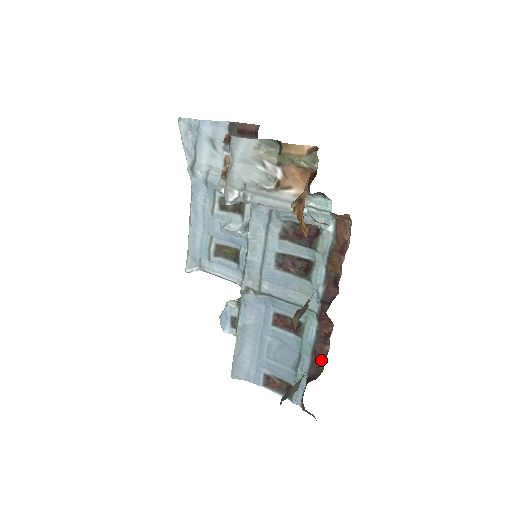
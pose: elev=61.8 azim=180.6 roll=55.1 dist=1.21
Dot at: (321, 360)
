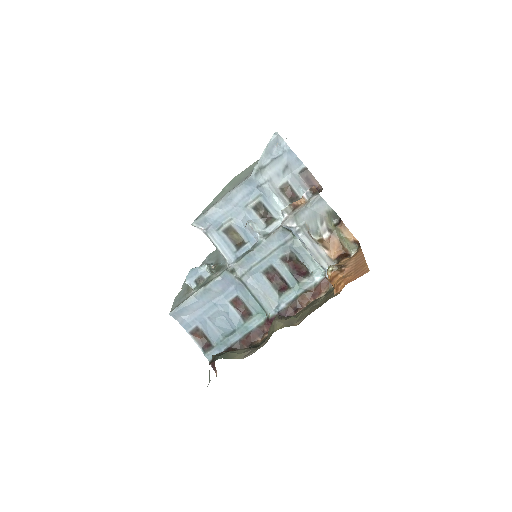
Dot at: (249, 343)
